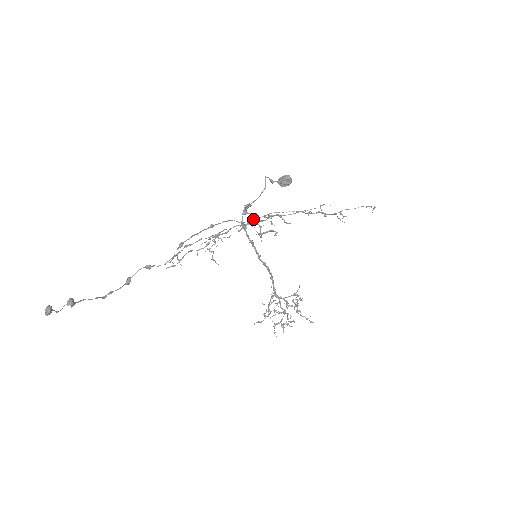
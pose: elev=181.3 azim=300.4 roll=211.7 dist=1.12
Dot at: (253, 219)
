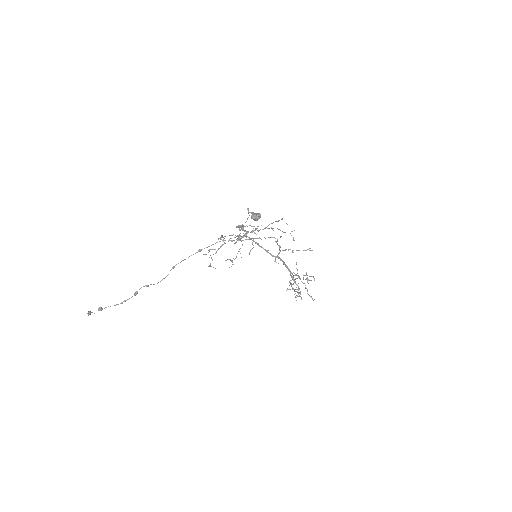
Dot at: (241, 238)
